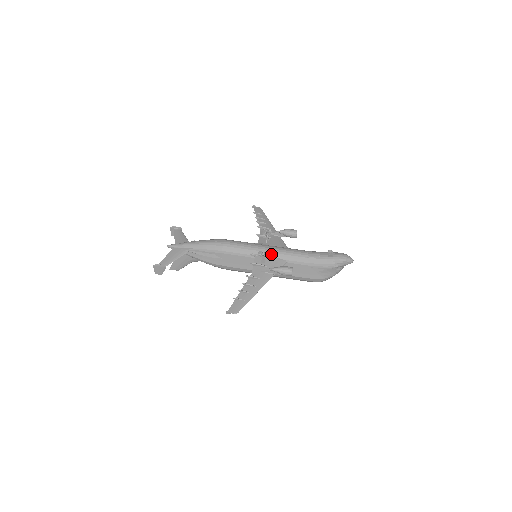
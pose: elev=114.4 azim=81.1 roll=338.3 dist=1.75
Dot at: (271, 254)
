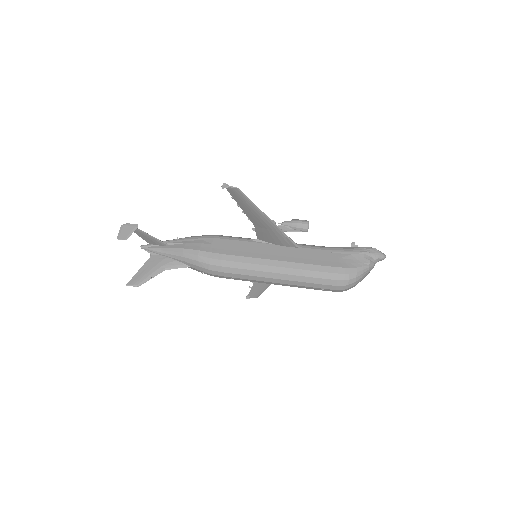
Dot at: occluded
